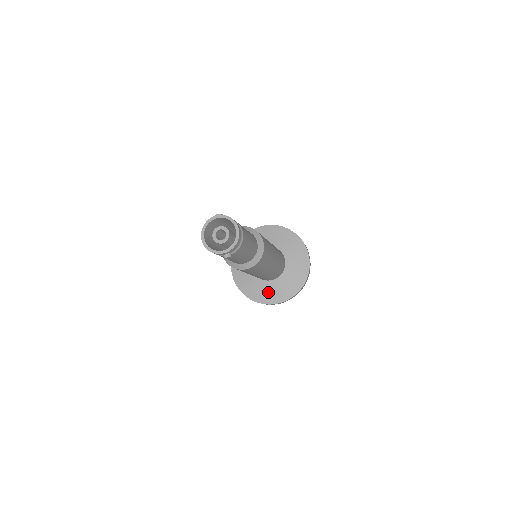
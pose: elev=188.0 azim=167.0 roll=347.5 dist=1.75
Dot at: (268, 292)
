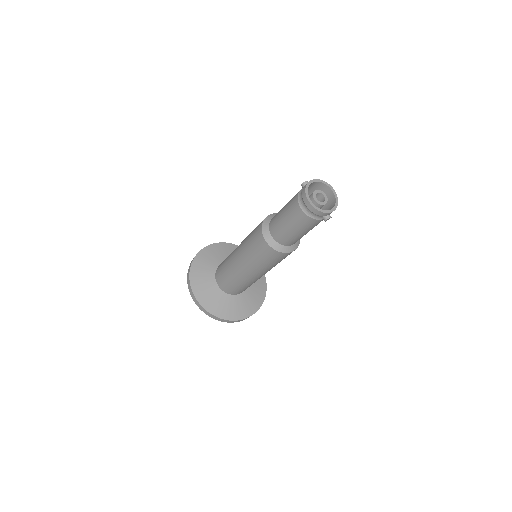
Dot at: (240, 306)
